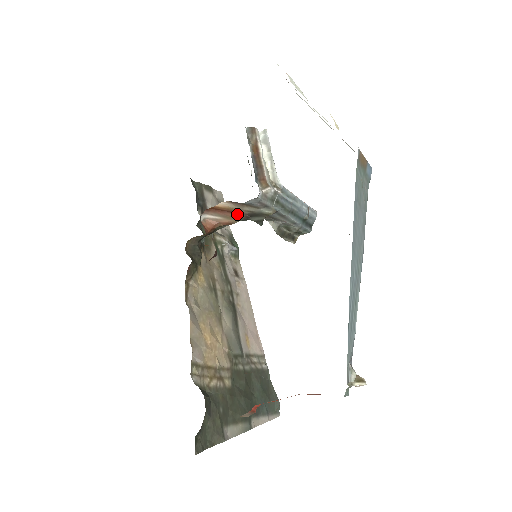
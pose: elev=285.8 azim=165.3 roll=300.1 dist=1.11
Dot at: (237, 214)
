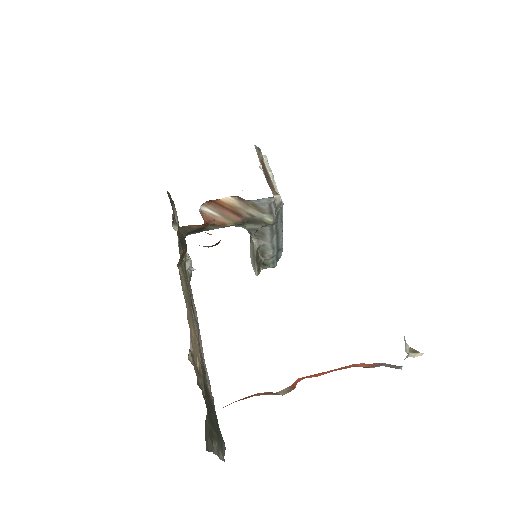
Dot at: (236, 215)
